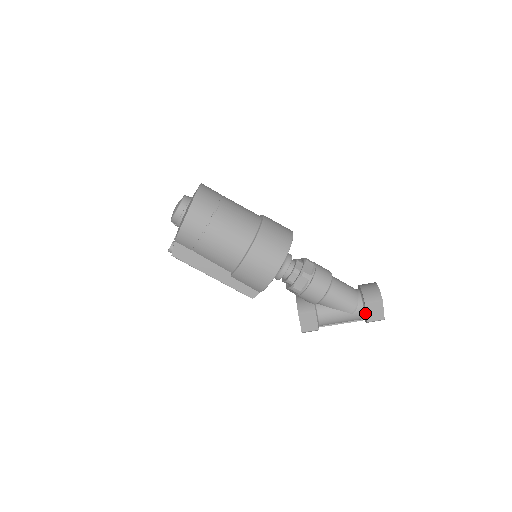
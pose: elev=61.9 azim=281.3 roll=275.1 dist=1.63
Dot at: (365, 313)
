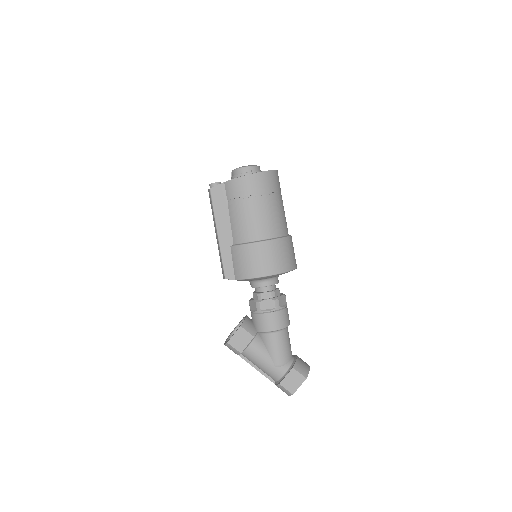
Dot at: (285, 375)
